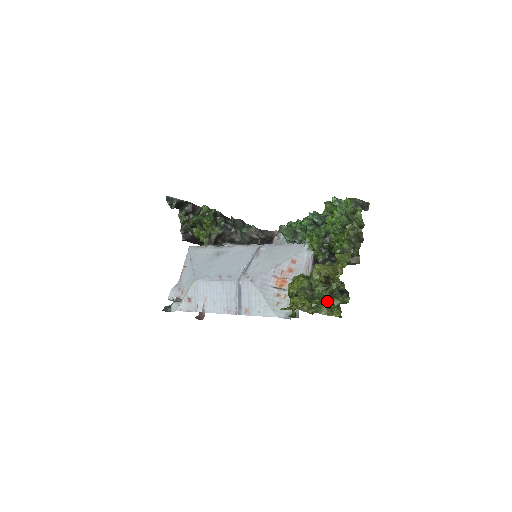
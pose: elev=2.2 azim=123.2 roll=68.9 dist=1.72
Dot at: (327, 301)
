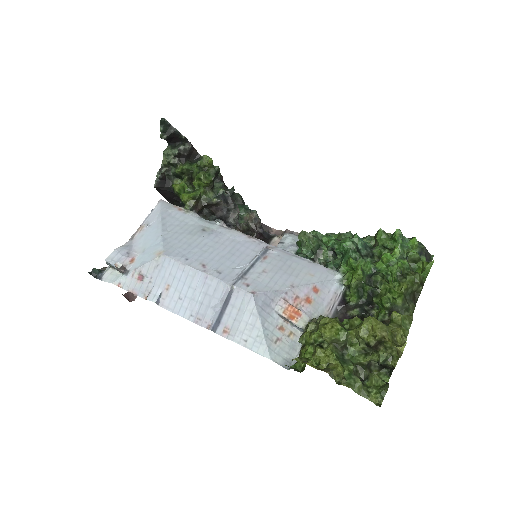
Dot at: (359, 371)
